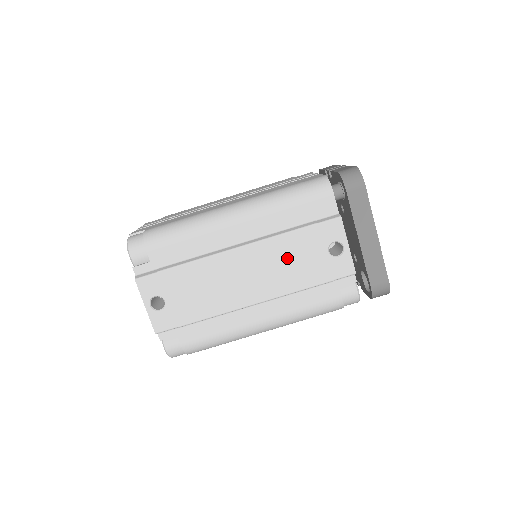
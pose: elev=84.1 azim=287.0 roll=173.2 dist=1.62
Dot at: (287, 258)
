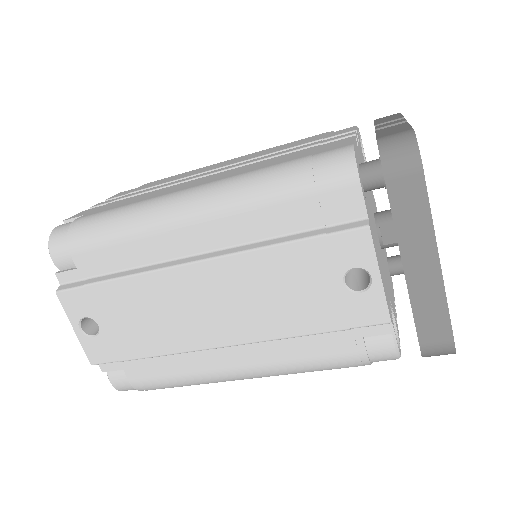
Dot at: (273, 286)
